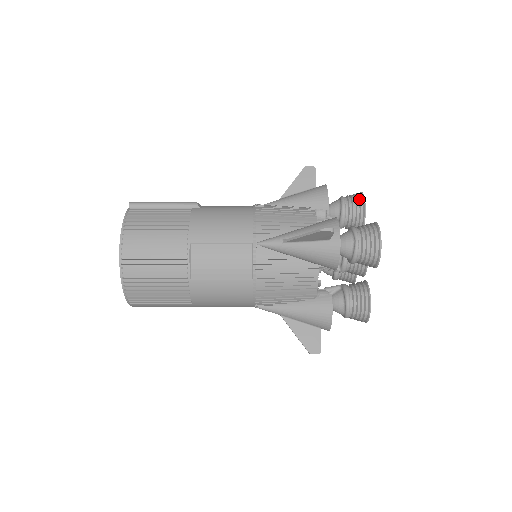
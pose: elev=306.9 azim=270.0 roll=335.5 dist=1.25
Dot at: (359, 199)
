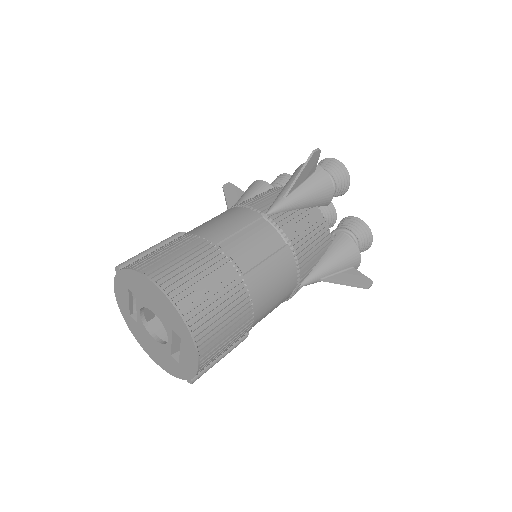
Dot at: (283, 176)
